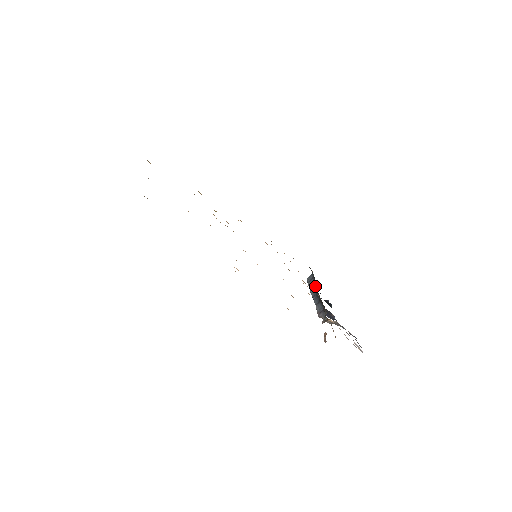
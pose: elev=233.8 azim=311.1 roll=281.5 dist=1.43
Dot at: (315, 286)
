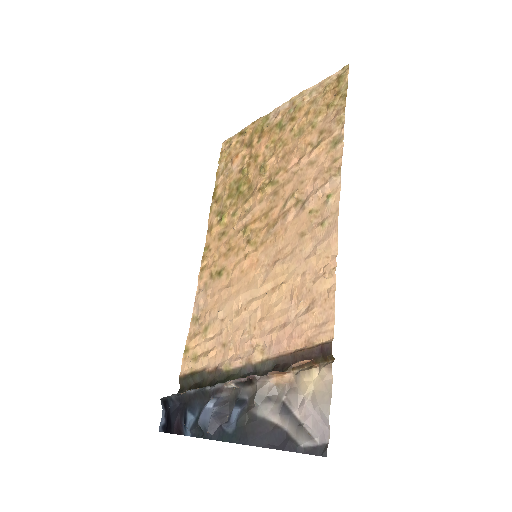
Dot at: occluded
